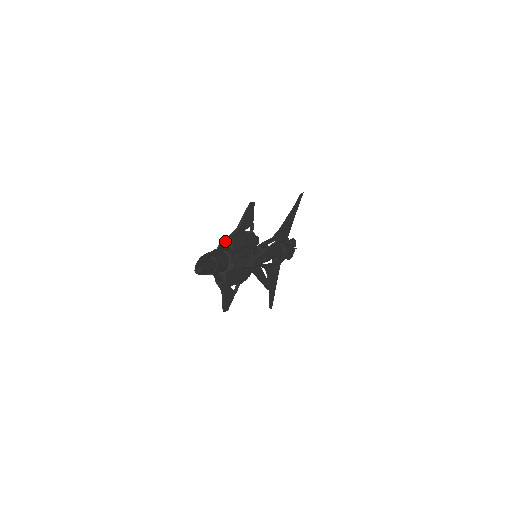
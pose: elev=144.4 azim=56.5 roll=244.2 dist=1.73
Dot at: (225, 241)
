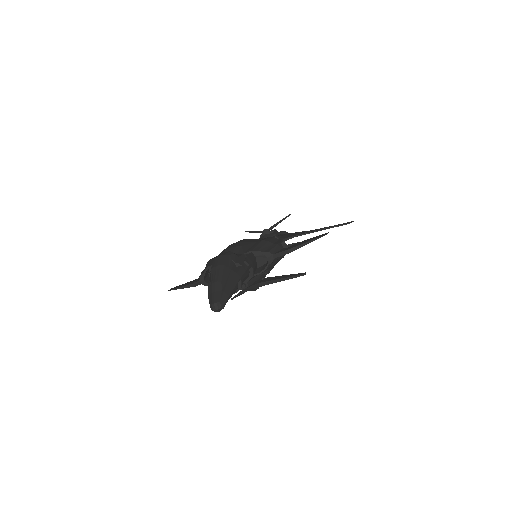
Dot at: (259, 247)
